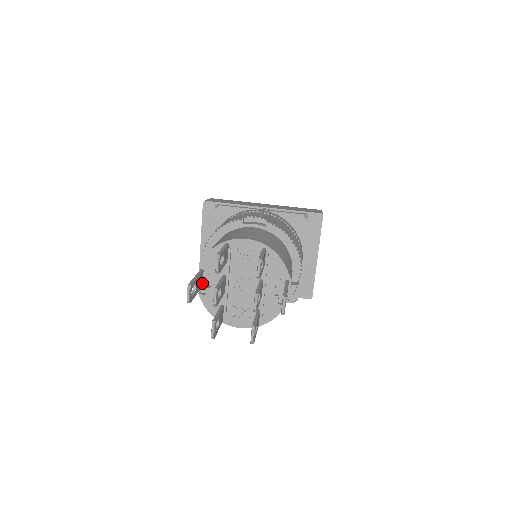
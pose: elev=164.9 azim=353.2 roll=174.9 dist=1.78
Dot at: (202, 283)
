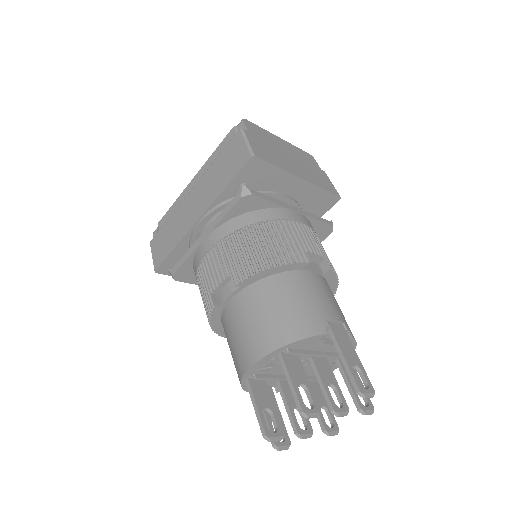
Dot at: (268, 387)
